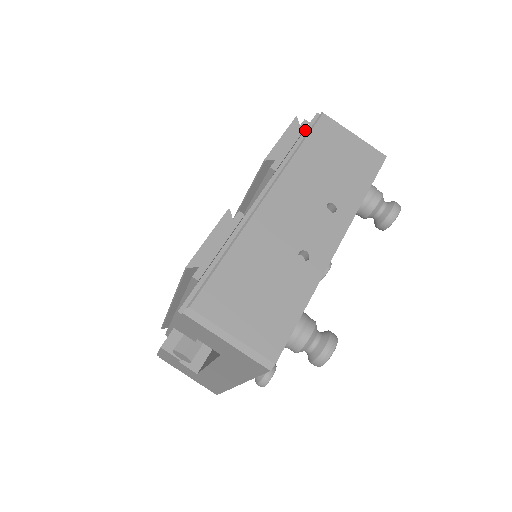
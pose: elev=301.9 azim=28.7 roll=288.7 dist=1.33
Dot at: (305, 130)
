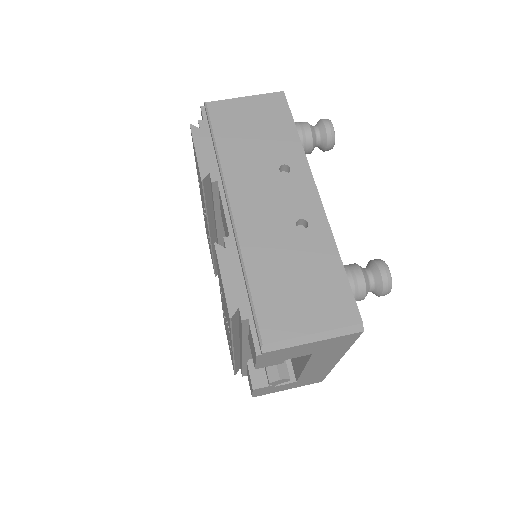
Dot at: (206, 128)
